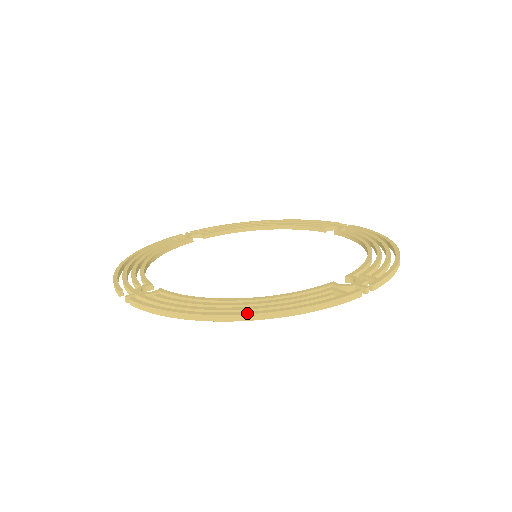
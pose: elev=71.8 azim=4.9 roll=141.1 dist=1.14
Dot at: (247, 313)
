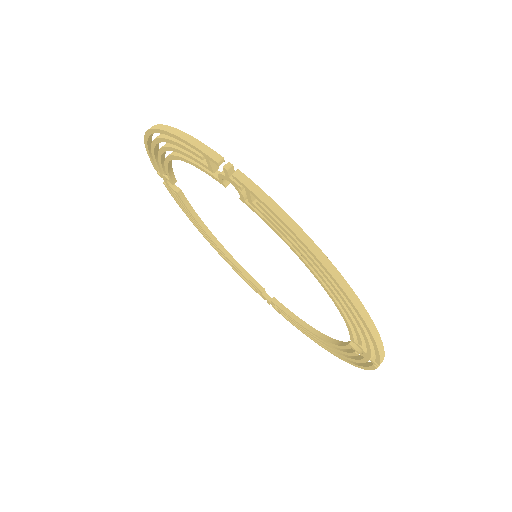
Dot at: occluded
